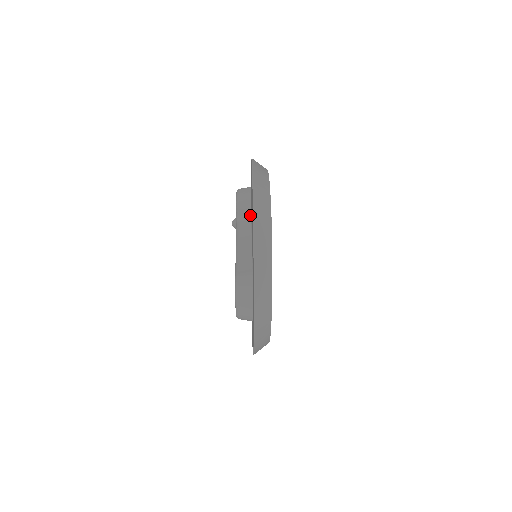
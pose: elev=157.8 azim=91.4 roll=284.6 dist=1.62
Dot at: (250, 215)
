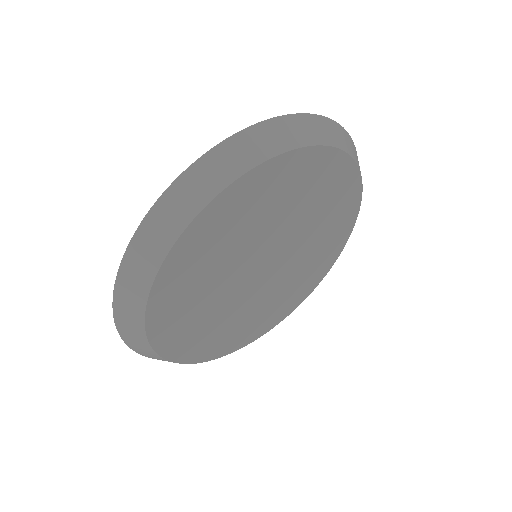
Dot at: occluded
